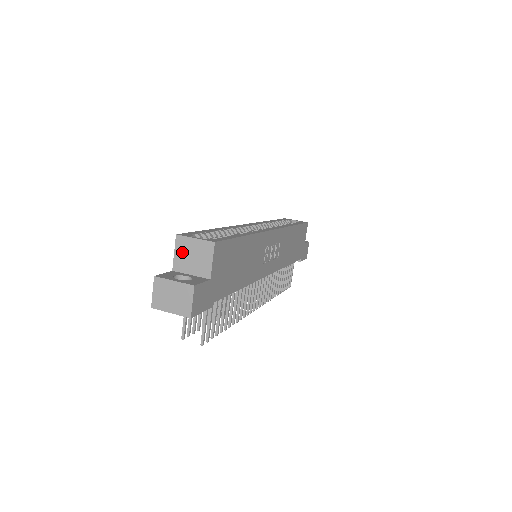
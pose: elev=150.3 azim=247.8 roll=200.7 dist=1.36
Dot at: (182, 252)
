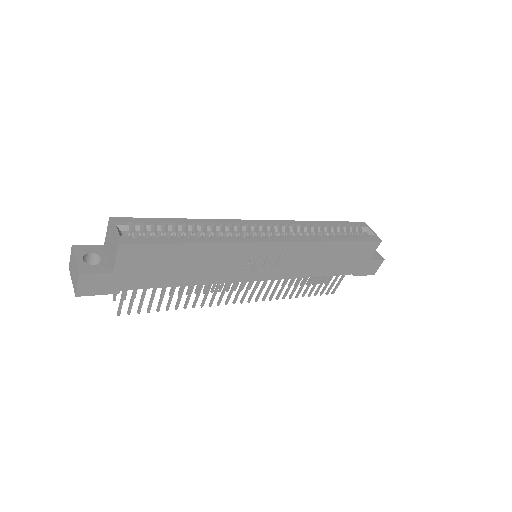
Dot at: (109, 235)
